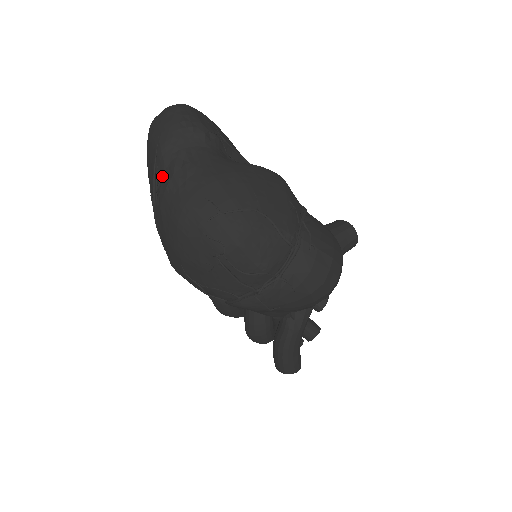
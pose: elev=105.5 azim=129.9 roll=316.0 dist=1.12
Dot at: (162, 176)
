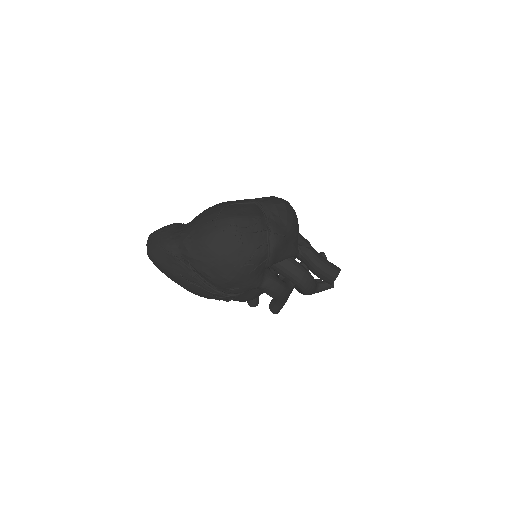
Dot at: (179, 251)
